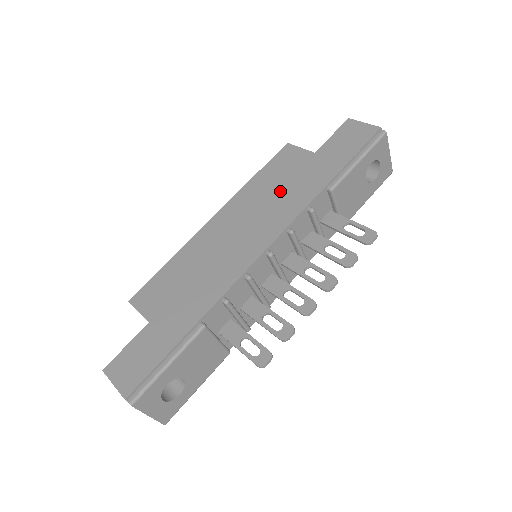
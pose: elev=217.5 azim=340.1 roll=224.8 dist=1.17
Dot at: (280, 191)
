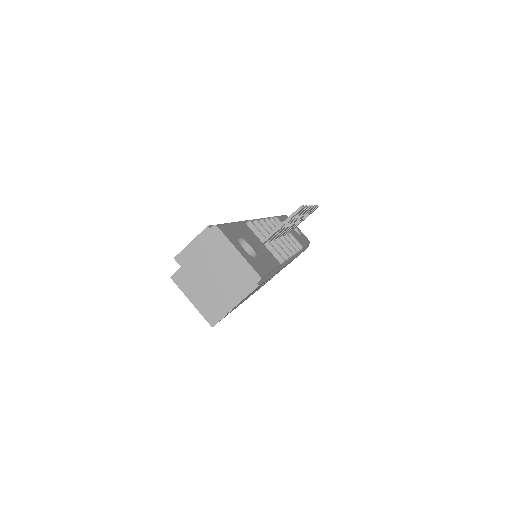
Dot at: occluded
